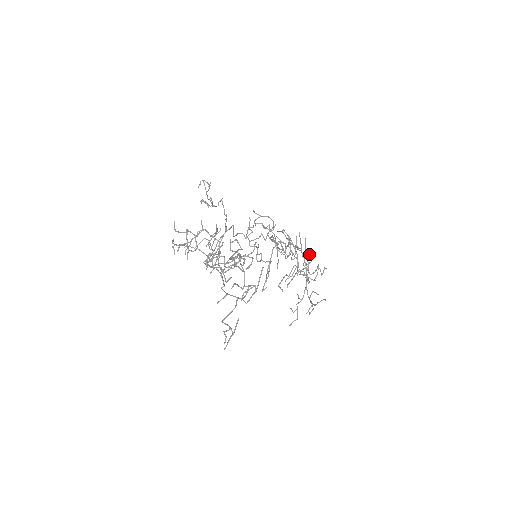
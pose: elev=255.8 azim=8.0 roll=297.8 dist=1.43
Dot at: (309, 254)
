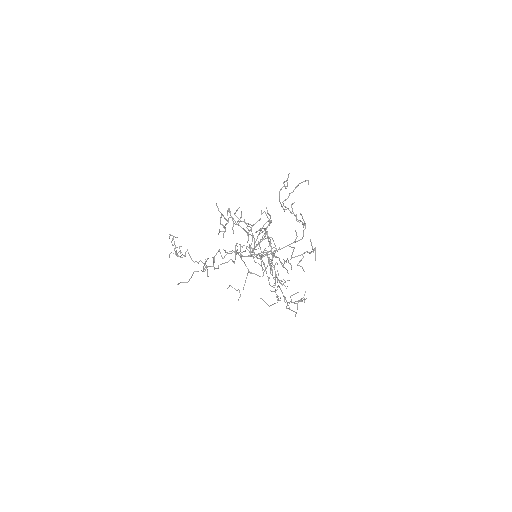
Dot at: (269, 278)
